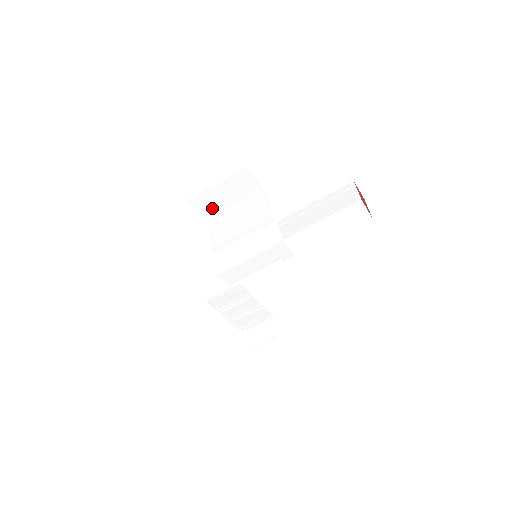
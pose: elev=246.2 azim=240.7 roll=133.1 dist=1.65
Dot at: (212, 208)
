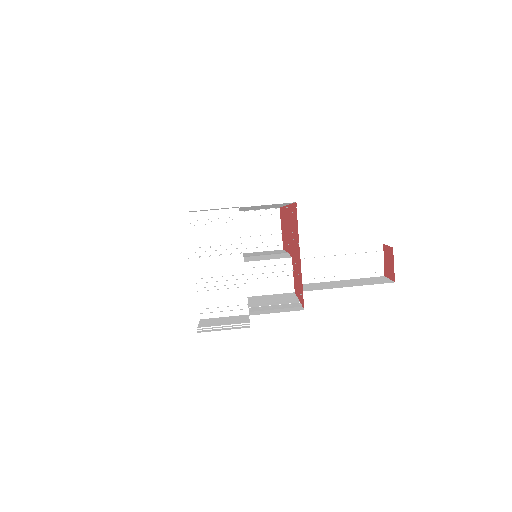
Dot at: occluded
